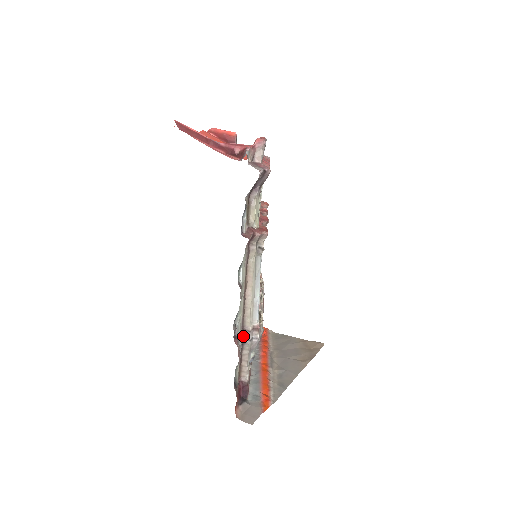
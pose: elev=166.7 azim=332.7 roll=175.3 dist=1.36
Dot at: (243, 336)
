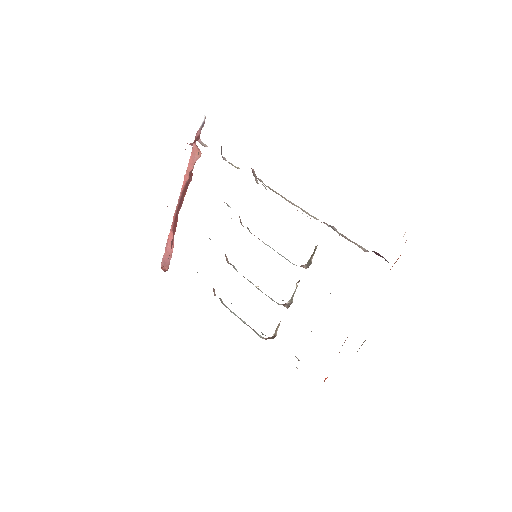
Dot at: occluded
